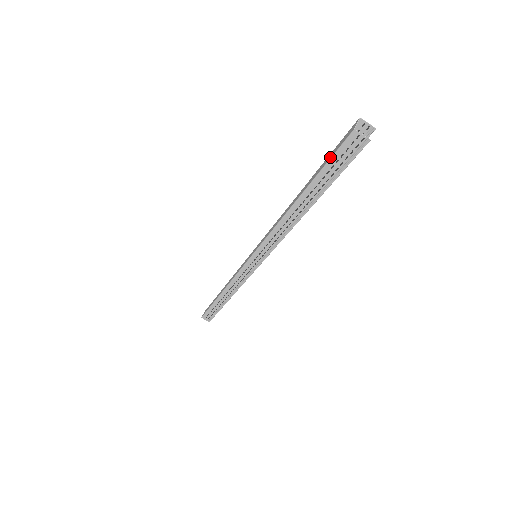
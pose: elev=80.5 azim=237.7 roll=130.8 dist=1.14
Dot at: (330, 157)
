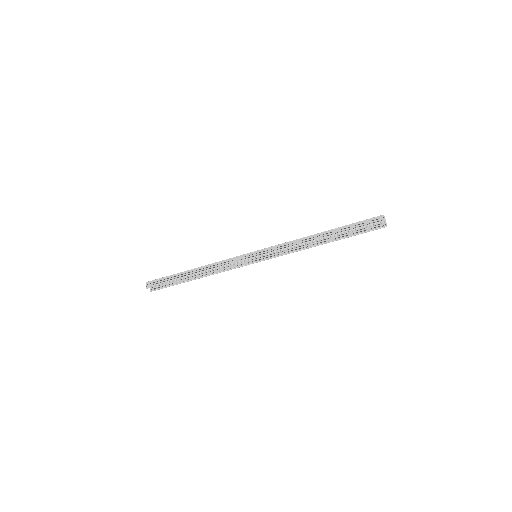
Dot at: (362, 221)
